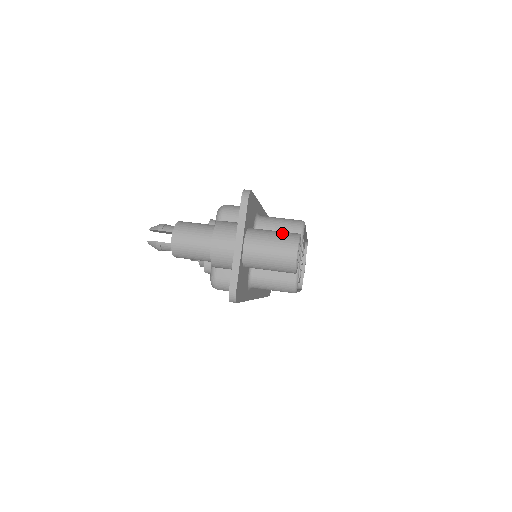
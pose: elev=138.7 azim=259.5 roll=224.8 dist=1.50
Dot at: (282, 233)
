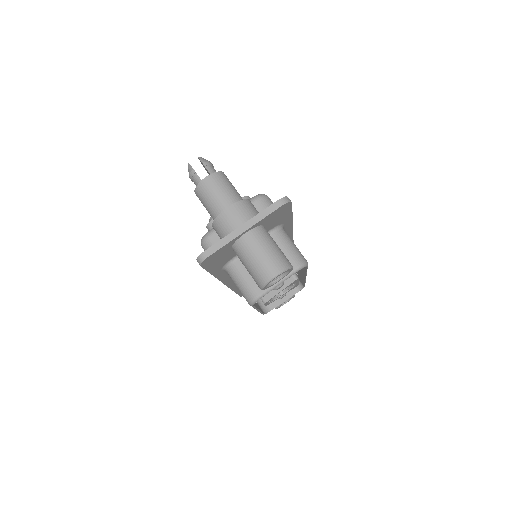
Dot at: (281, 253)
